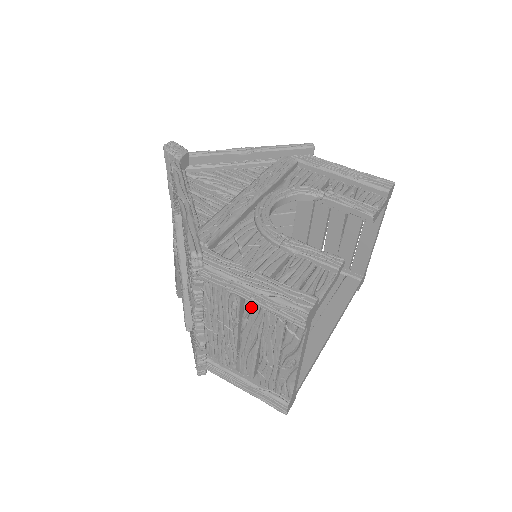
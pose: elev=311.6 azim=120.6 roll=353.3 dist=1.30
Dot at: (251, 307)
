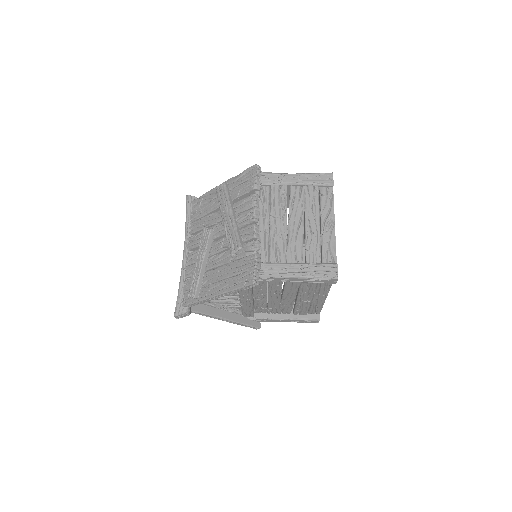
Dot at: (295, 192)
